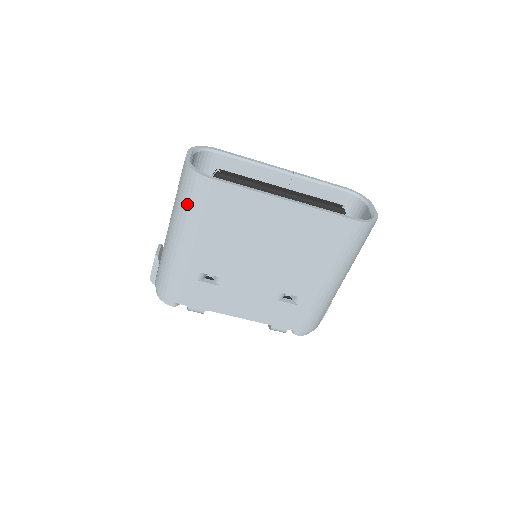
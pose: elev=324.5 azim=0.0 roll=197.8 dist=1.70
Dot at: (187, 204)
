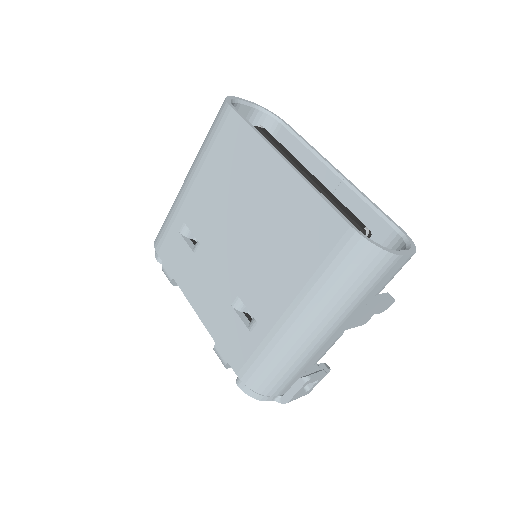
Dot at: (207, 136)
